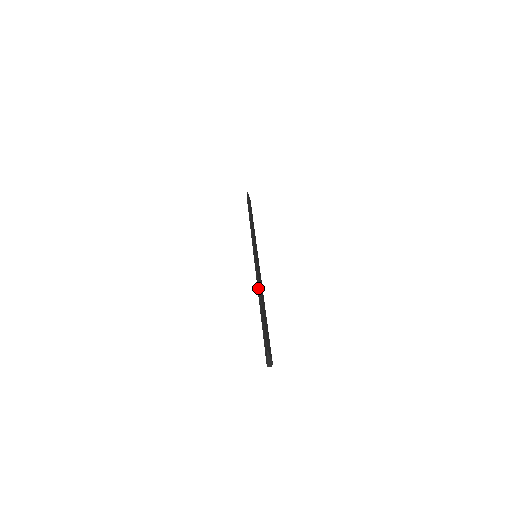
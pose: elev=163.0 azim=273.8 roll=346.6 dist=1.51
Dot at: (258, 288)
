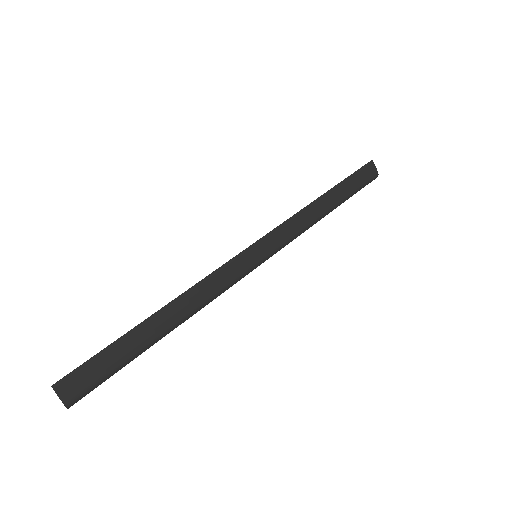
Dot at: (183, 301)
